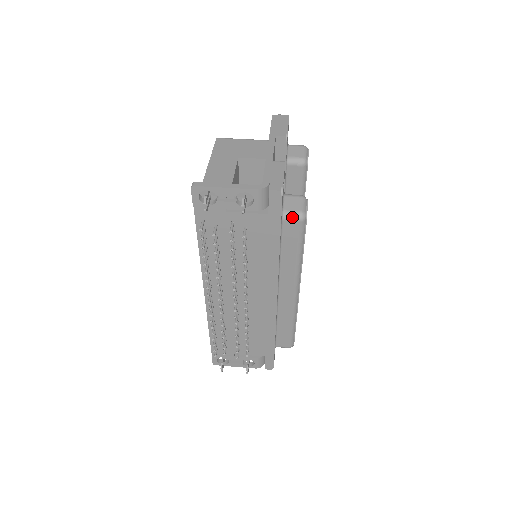
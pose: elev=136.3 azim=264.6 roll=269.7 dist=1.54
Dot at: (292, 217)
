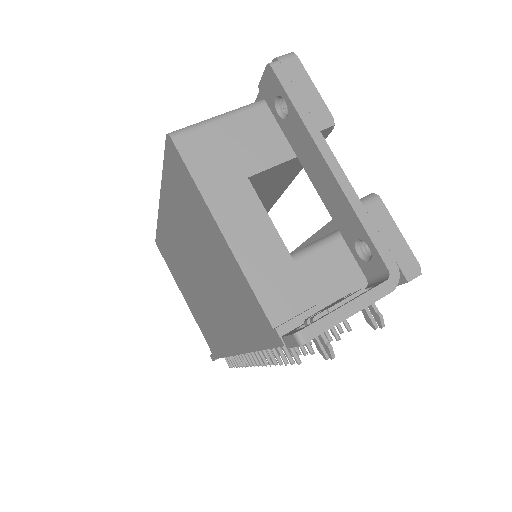
Dot at: occluded
